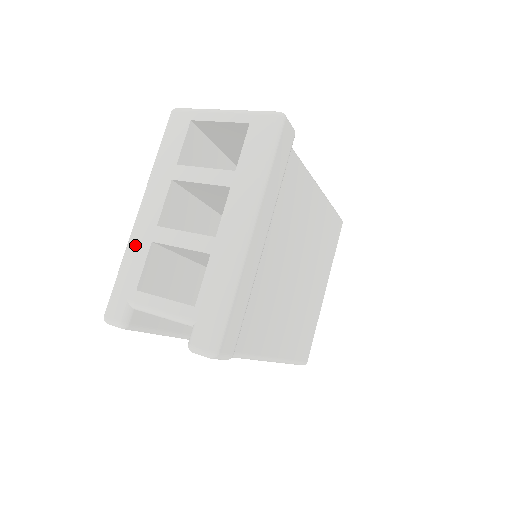
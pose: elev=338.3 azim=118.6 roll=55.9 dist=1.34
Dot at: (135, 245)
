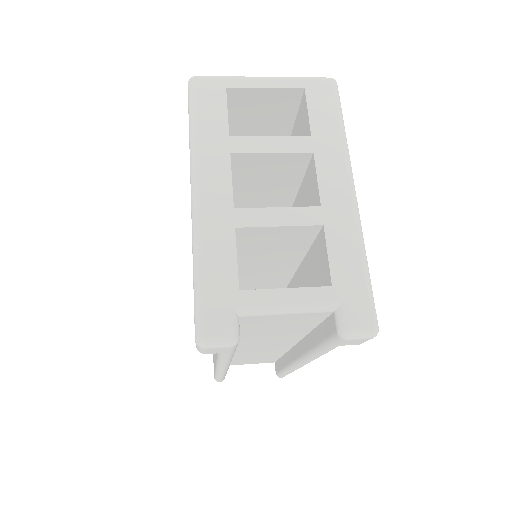
Dot at: (211, 236)
